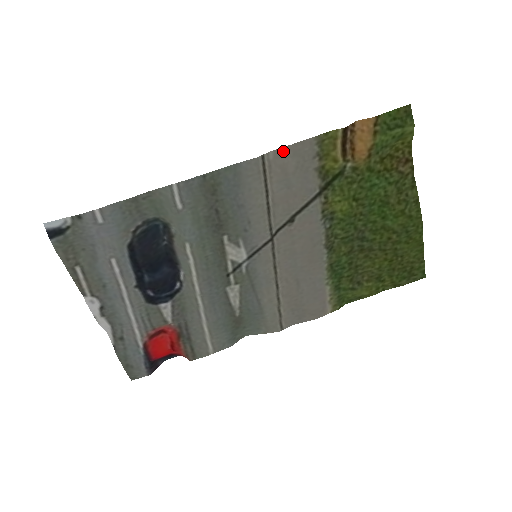
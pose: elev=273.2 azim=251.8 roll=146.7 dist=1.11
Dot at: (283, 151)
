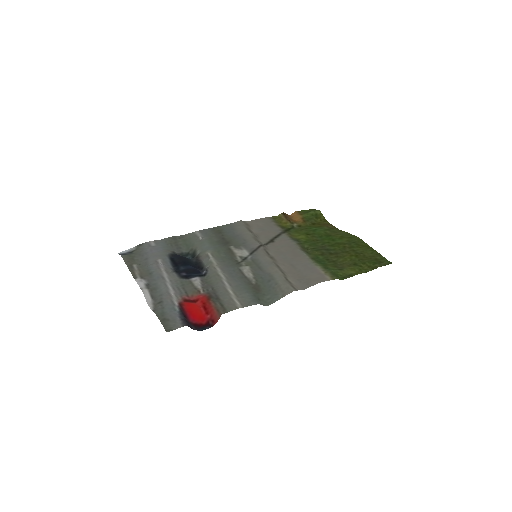
Dot at: (254, 221)
